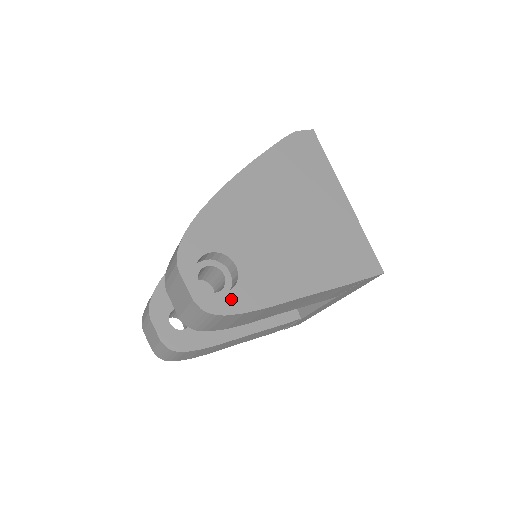
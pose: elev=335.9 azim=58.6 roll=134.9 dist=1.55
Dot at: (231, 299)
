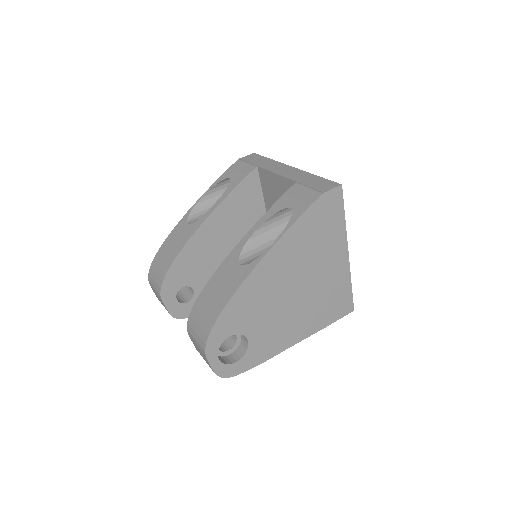
Dot at: (241, 364)
